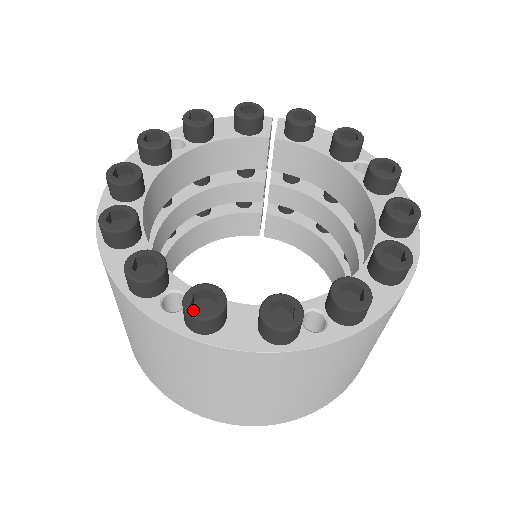
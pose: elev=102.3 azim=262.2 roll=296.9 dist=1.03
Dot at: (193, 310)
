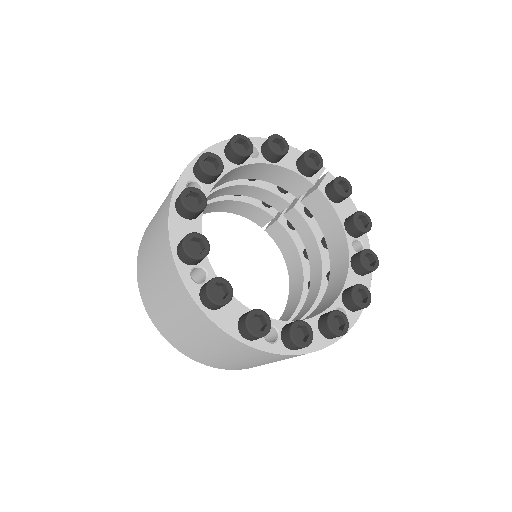
Dot at: (211, 293)
